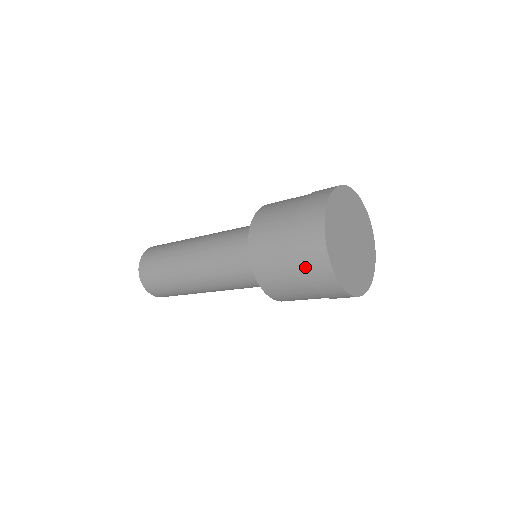
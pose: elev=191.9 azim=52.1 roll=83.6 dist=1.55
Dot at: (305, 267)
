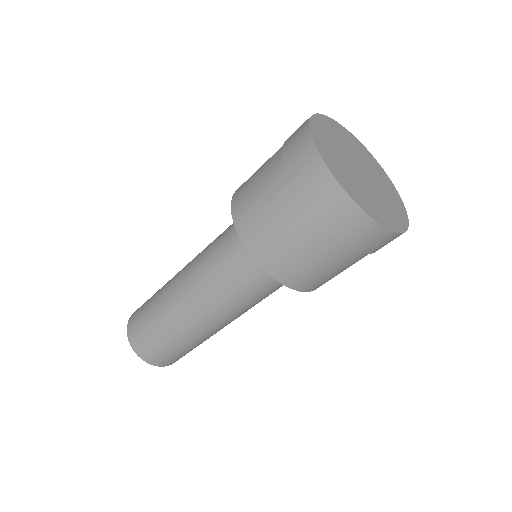
Dot at: (302, 197)
